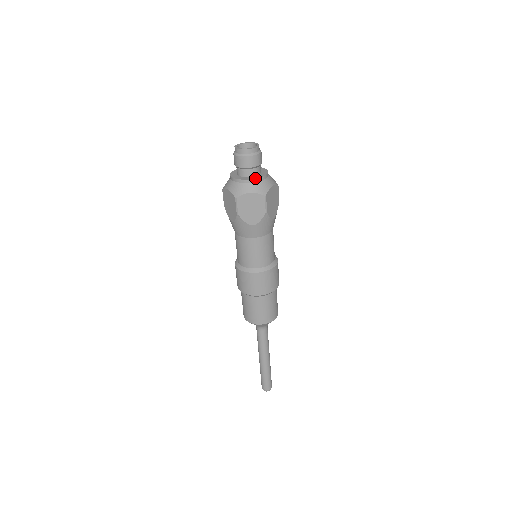
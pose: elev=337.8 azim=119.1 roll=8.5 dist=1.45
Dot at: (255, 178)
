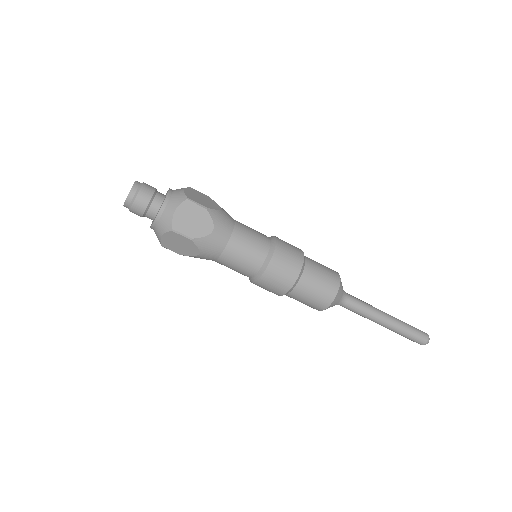
Dot at: (154, 220)
